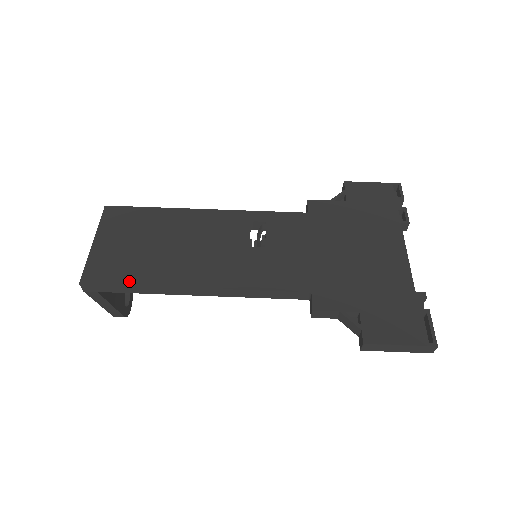
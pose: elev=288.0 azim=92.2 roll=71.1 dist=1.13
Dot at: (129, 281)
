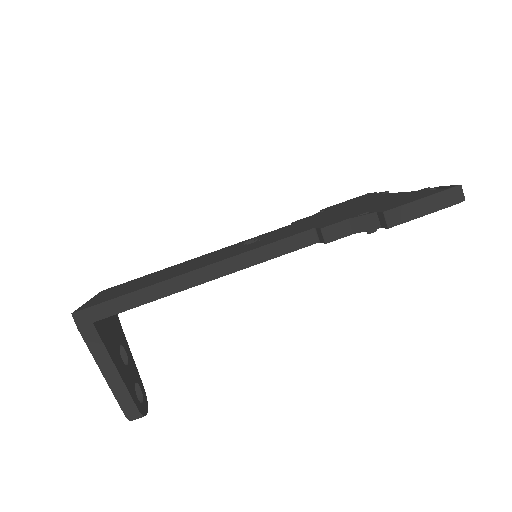
Dot at: (125, 293)
